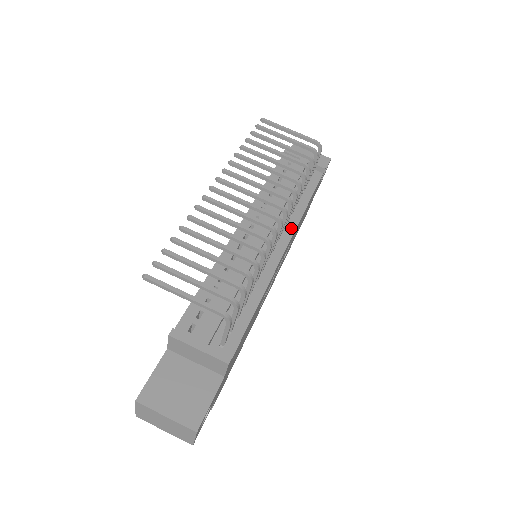
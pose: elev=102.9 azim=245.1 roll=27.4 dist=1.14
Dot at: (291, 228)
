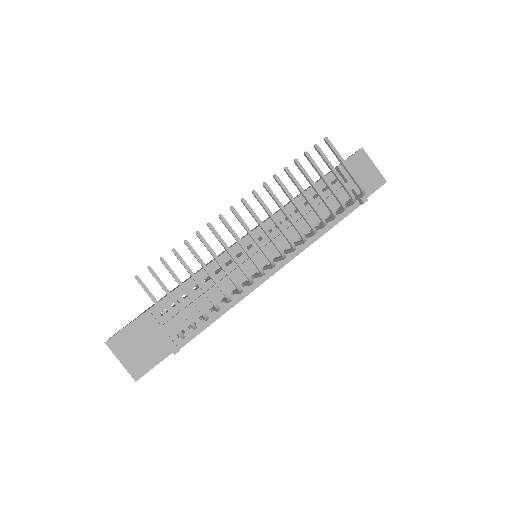
Dot at: (293, 254)
